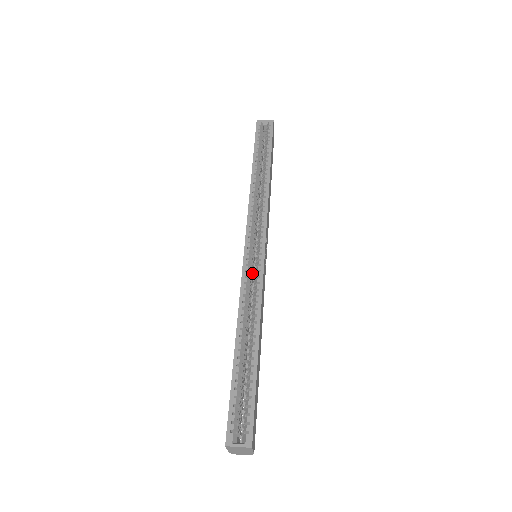
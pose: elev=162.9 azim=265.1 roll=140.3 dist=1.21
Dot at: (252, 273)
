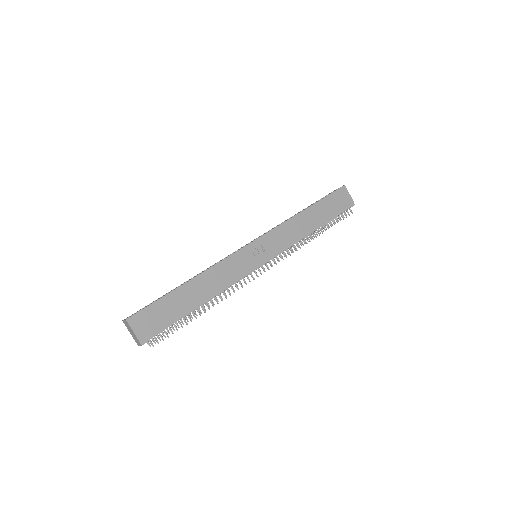
Dot at: occluded
